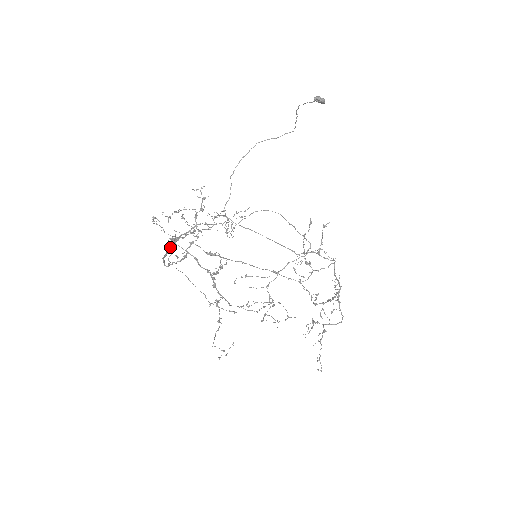
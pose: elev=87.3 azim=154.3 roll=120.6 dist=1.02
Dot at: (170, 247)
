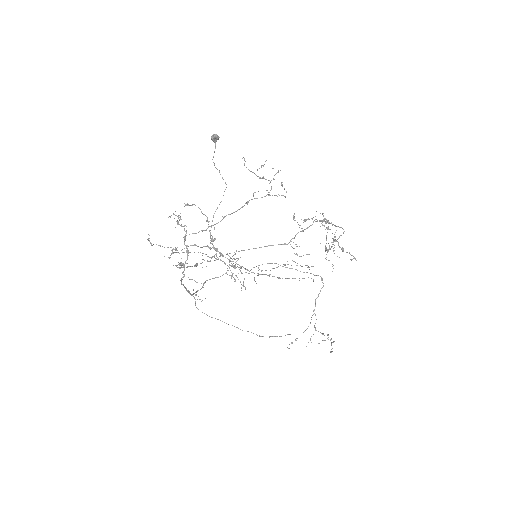
Dot at: (191, 295)
